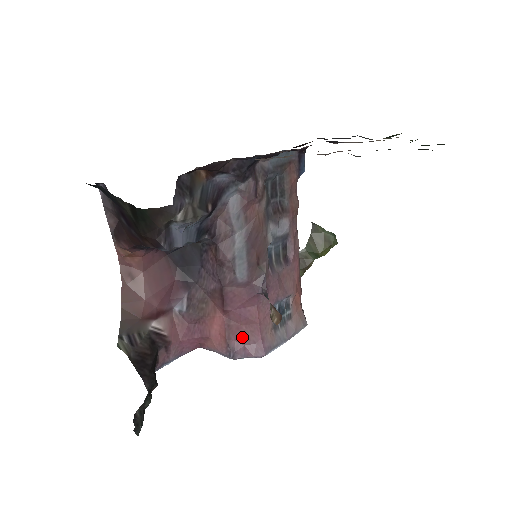
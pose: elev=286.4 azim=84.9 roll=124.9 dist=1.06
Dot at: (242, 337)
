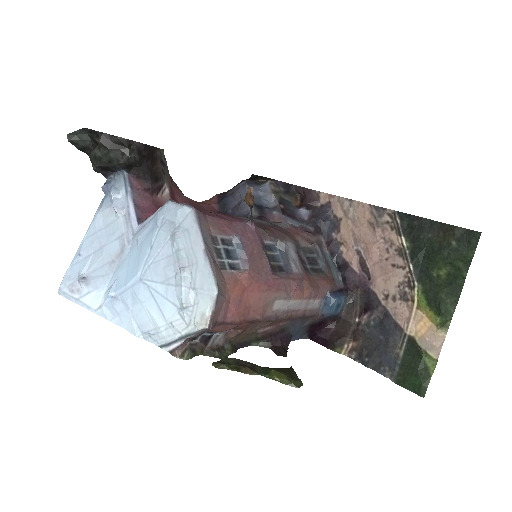
Dot at: occluded
